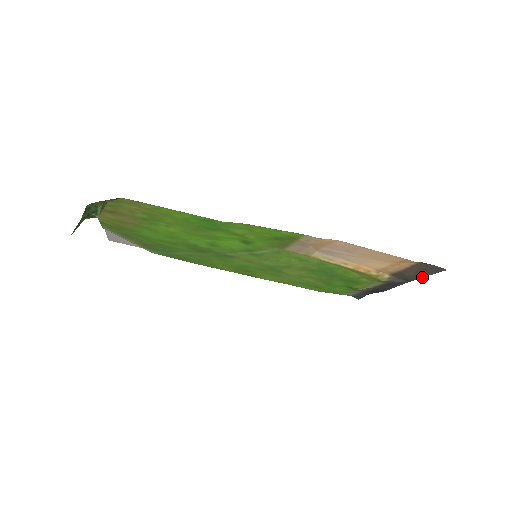
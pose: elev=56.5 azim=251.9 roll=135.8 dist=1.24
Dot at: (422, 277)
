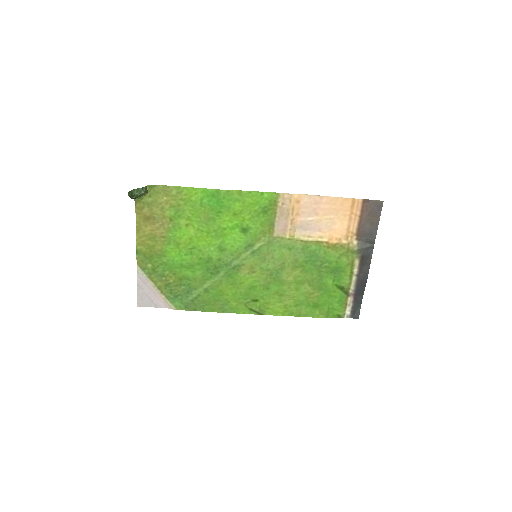
Dot at: (377, 228)
